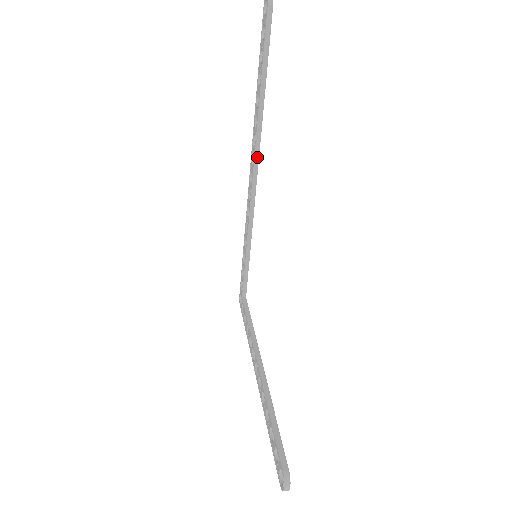
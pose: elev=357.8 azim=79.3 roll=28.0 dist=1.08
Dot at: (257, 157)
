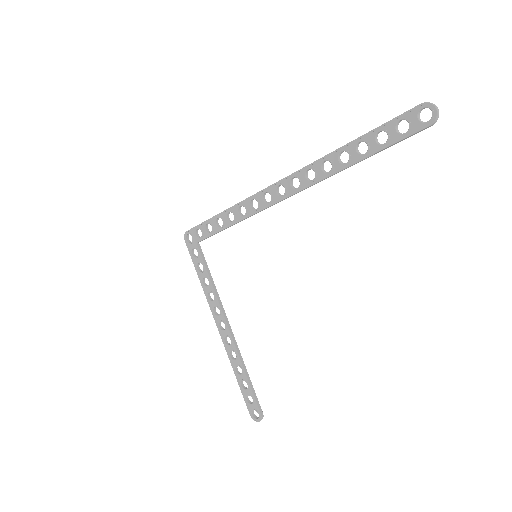
Dot at: (304, 189)
